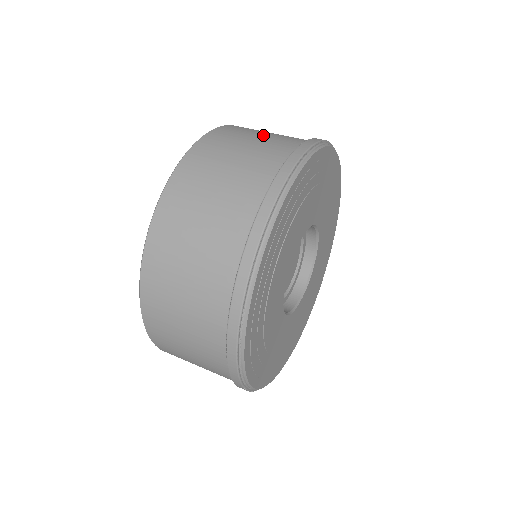
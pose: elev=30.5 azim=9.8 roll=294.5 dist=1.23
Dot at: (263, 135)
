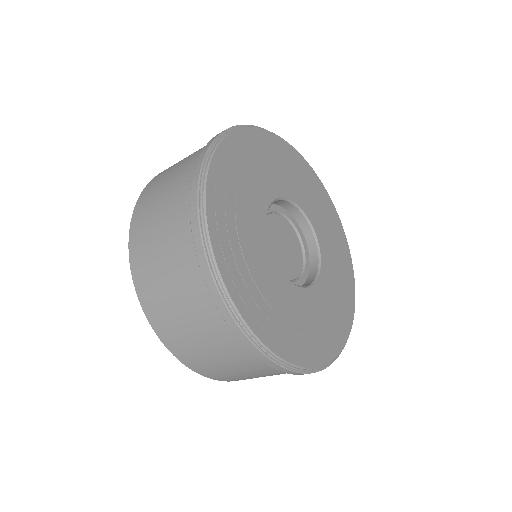
Dot at: occluded
